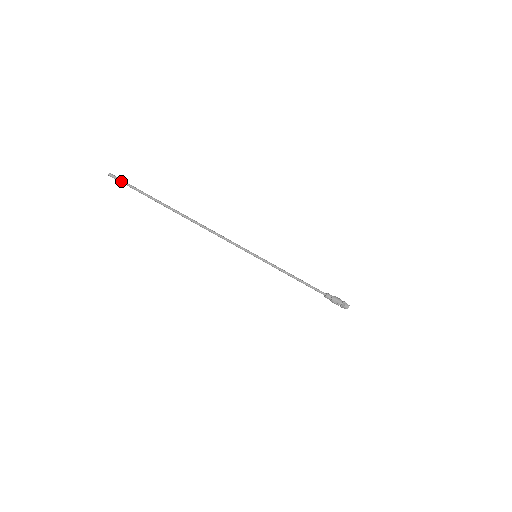
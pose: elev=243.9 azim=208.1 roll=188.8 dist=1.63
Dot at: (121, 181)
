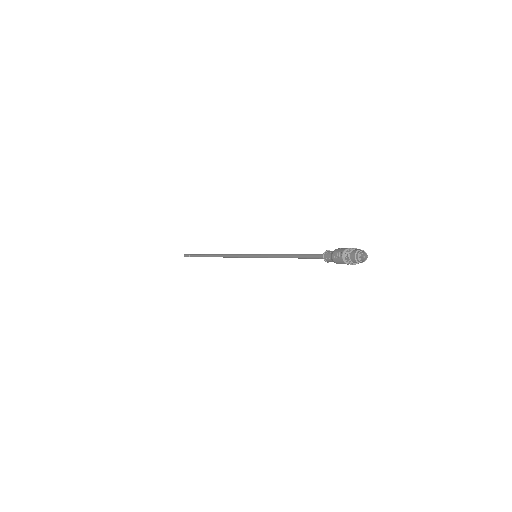
Dot at: (188, 255)
